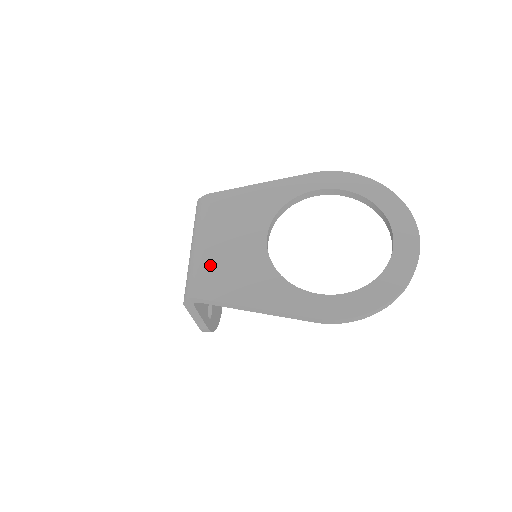
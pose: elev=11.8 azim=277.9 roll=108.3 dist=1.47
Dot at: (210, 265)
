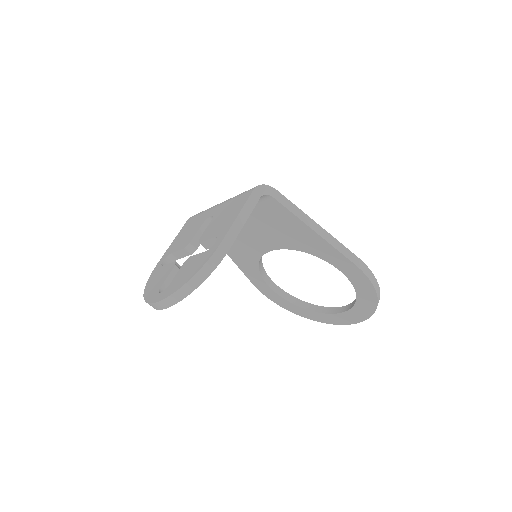
Dot at: occluded
